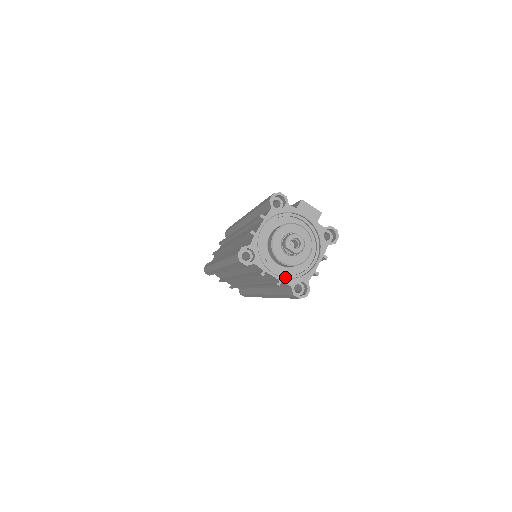
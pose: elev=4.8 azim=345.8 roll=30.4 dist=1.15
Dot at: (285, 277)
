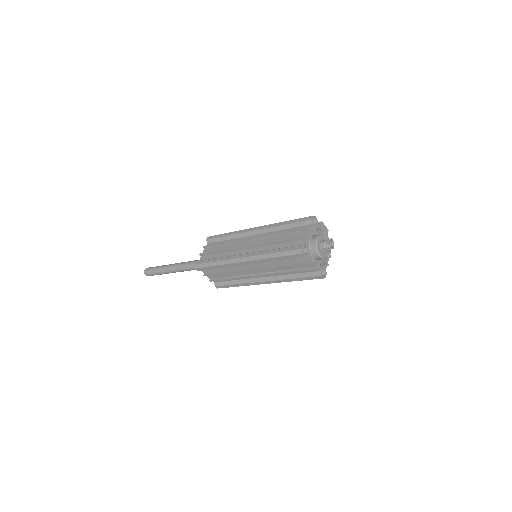
Dot at: (317, 265)
